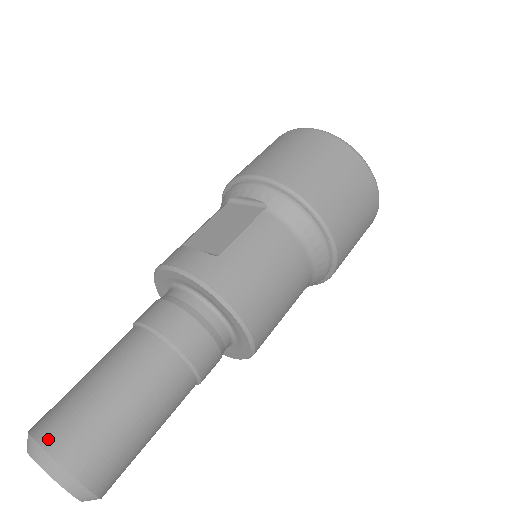
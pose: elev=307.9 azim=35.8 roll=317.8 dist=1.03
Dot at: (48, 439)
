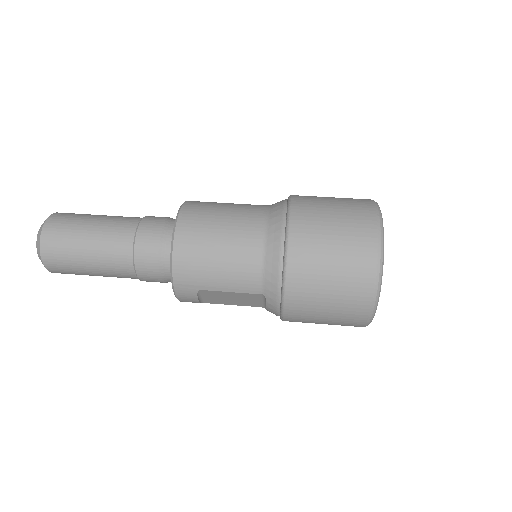
Dot at: occluded
